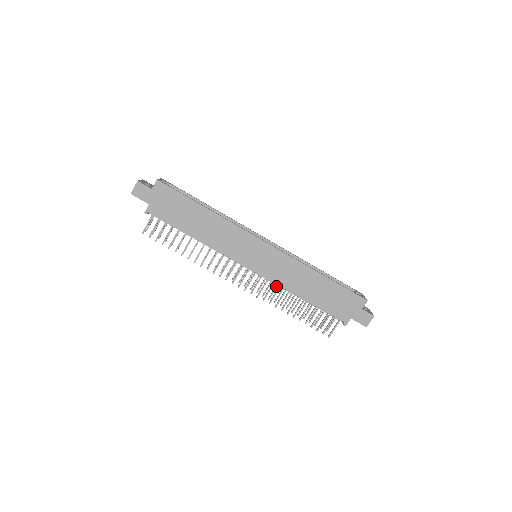
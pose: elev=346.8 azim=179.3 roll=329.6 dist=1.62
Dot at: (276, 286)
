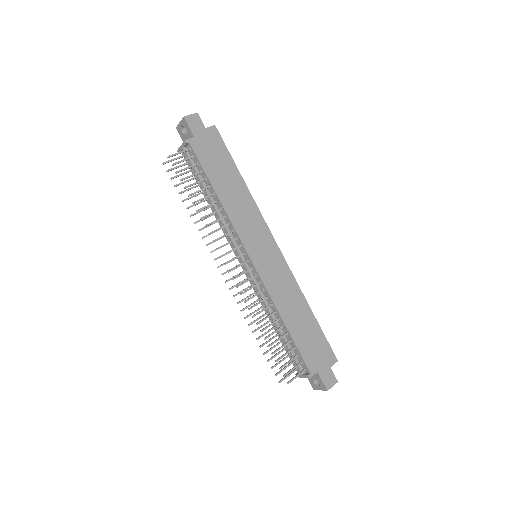
Dot at: (255, 301)
